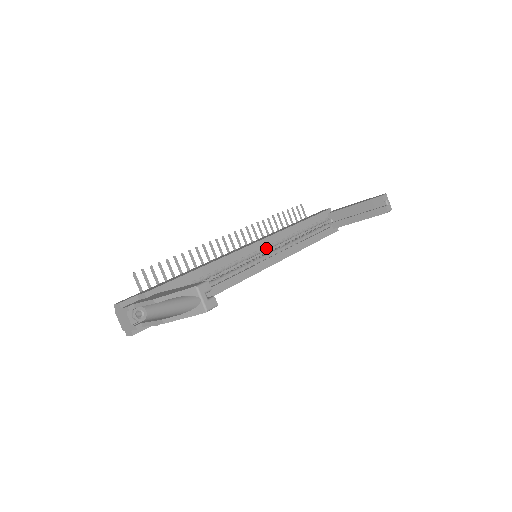
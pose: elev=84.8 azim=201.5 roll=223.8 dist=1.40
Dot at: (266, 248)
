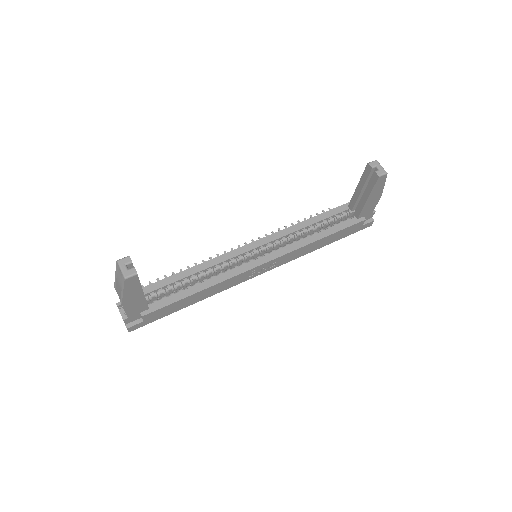
Dot at: (266, 247)
